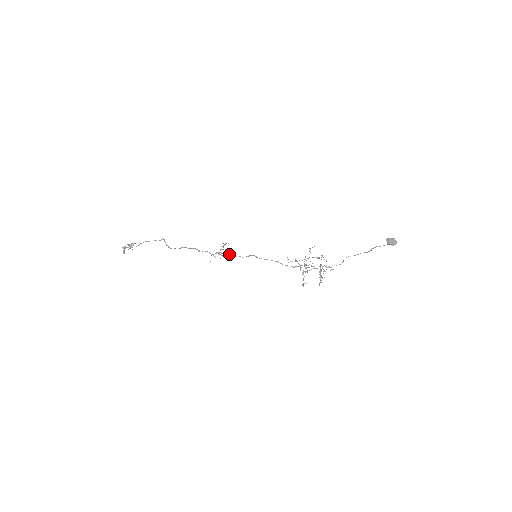
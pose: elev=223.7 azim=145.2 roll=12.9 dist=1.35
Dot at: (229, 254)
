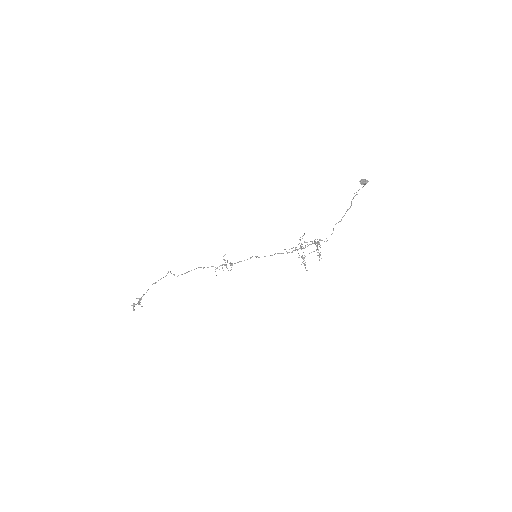
Dot at: (232, 265)
